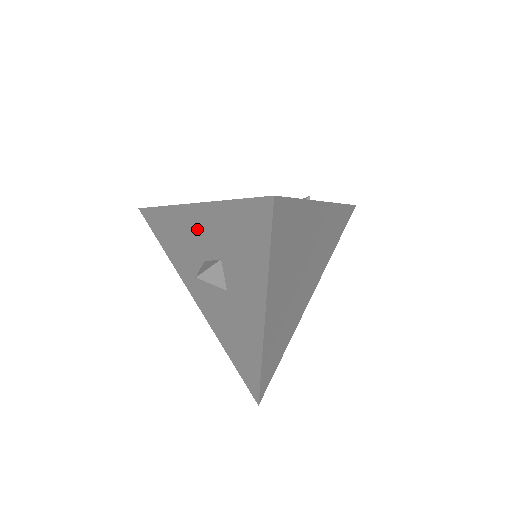
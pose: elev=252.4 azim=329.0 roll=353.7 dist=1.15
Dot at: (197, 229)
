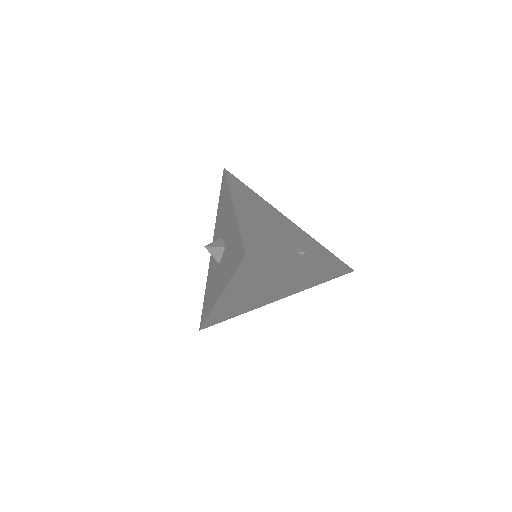
Dot at: (228, 219)
